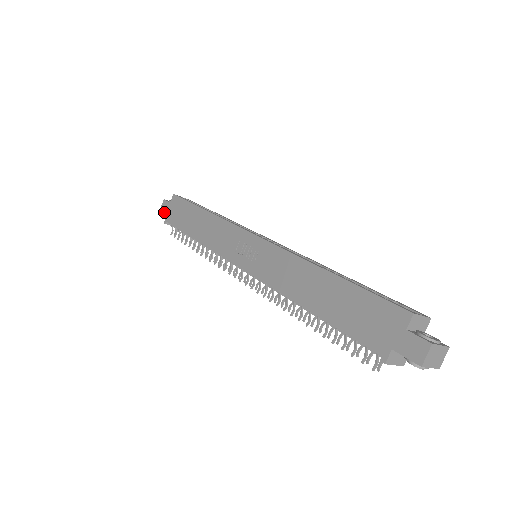
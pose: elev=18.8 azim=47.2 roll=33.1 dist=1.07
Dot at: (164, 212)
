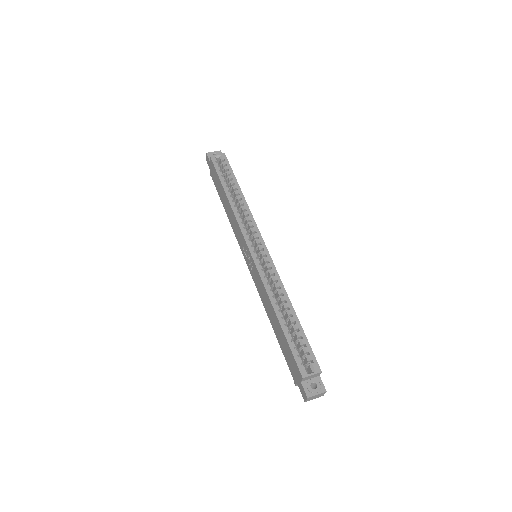
Dot at: occluded
